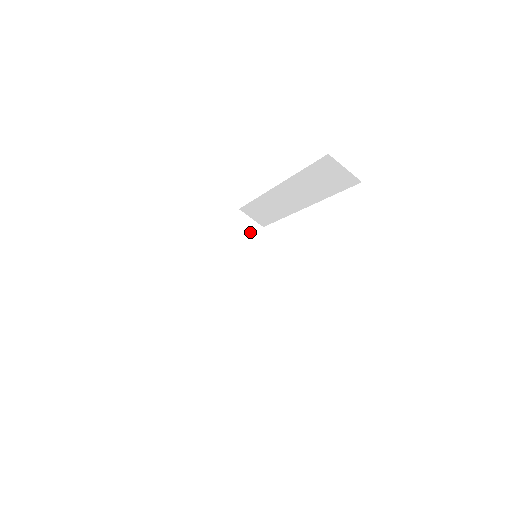
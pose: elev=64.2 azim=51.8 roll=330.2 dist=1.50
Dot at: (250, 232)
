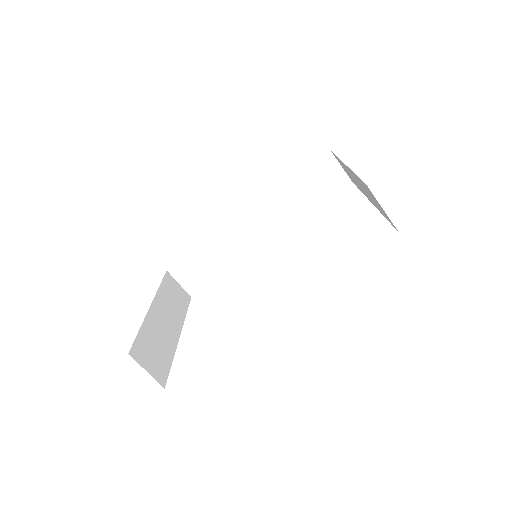
Dot at: (182, 296)
